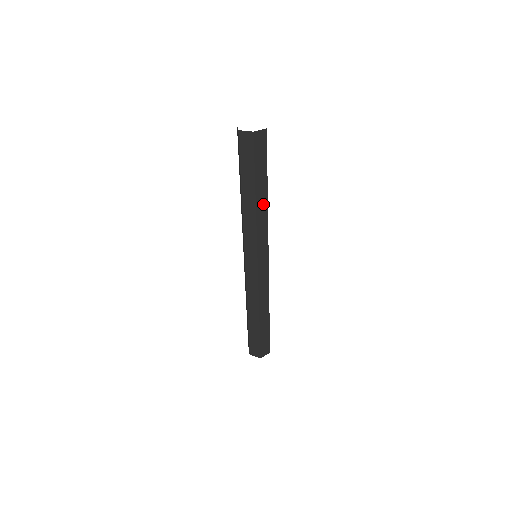
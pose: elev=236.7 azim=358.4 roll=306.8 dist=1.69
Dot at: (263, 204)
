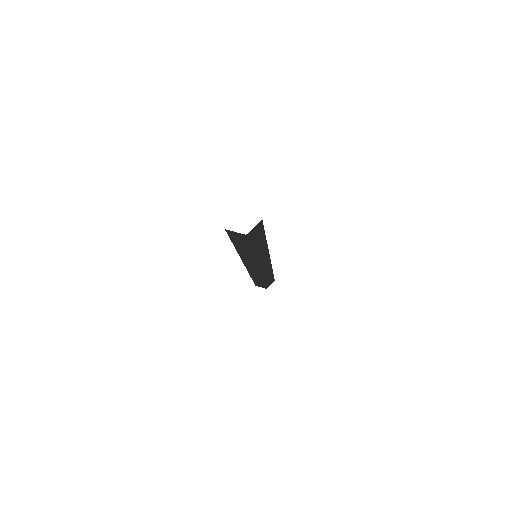
Dot at: (262, 249)
